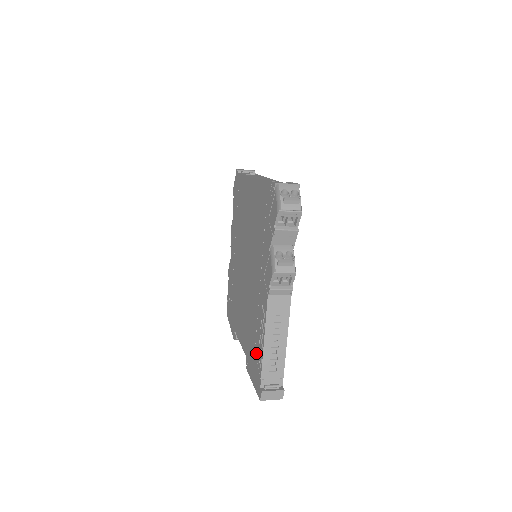
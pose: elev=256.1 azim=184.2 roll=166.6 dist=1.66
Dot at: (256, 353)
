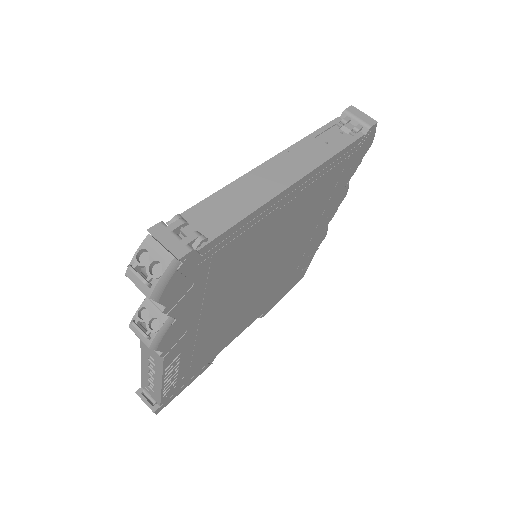
Dot at: occluded
